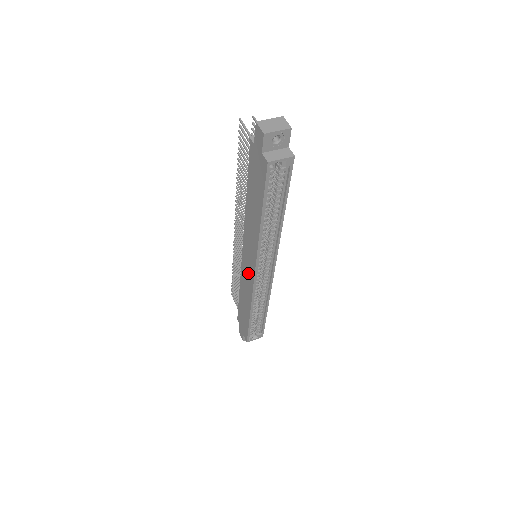
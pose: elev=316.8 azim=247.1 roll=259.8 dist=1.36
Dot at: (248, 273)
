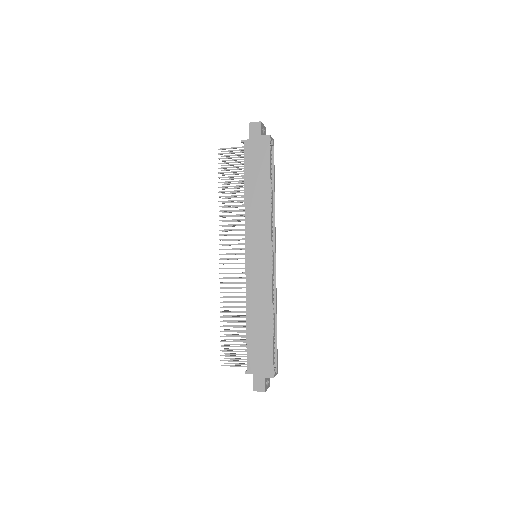
Dot at: (260, 267)
